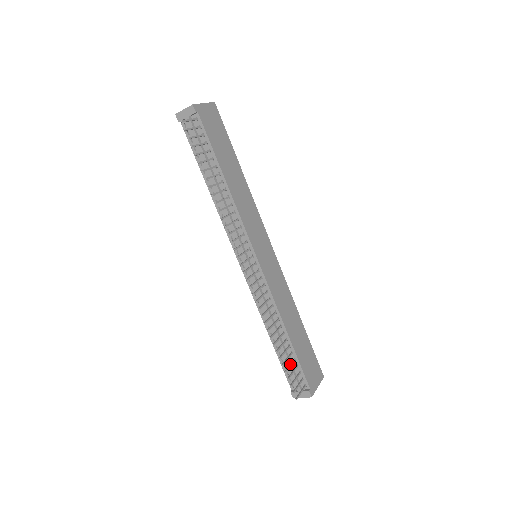
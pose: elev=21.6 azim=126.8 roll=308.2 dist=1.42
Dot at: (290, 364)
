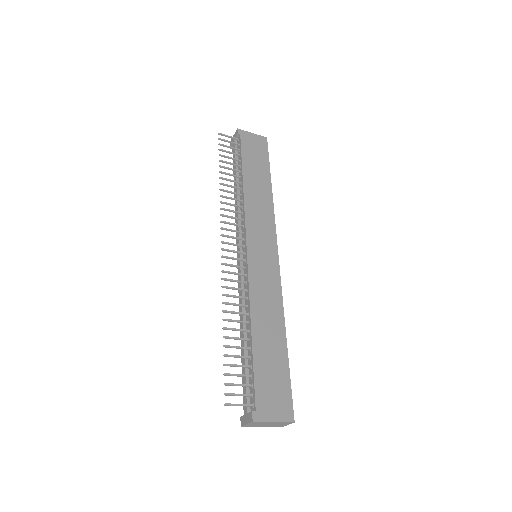
Dot at: occluded
